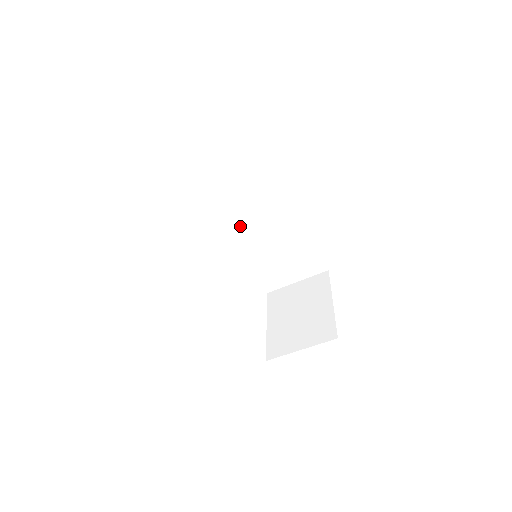
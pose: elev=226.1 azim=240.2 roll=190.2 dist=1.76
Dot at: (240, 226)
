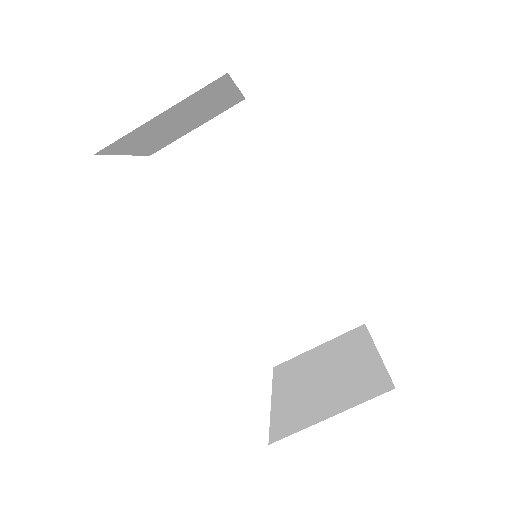
Dot at: (236, 243)
